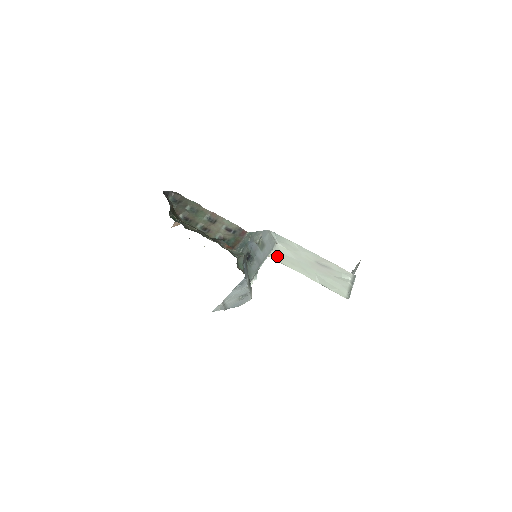
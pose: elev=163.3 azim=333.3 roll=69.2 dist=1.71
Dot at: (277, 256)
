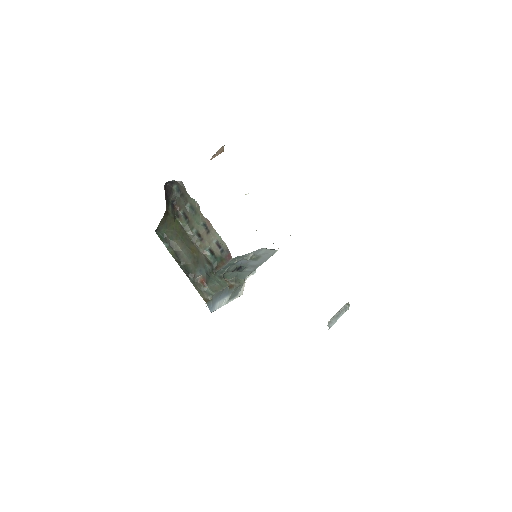
Dot at: occluded
